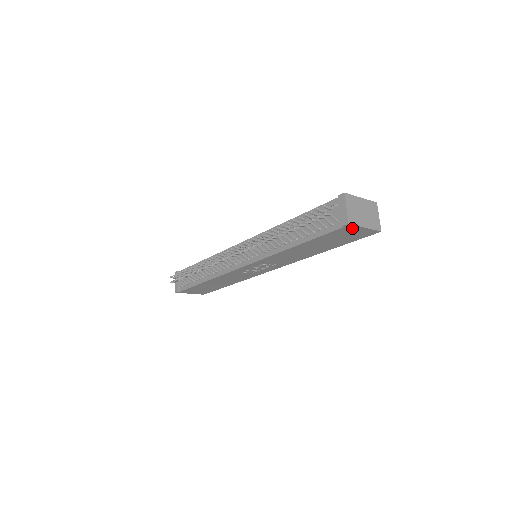
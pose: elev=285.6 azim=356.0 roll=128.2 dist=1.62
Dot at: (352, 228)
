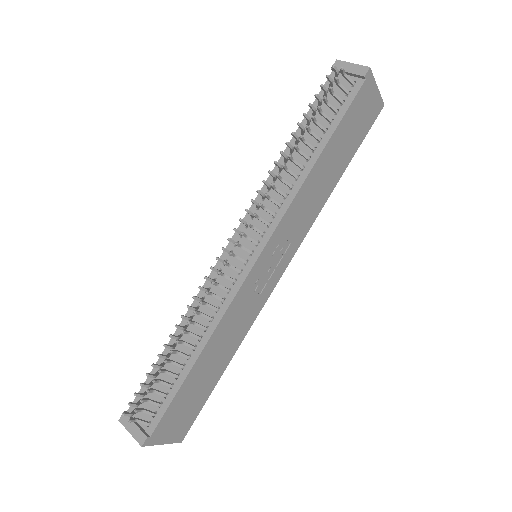
Dot at: (369, 87)
